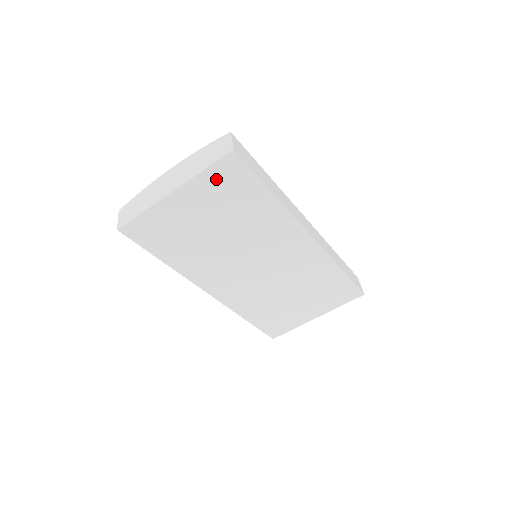
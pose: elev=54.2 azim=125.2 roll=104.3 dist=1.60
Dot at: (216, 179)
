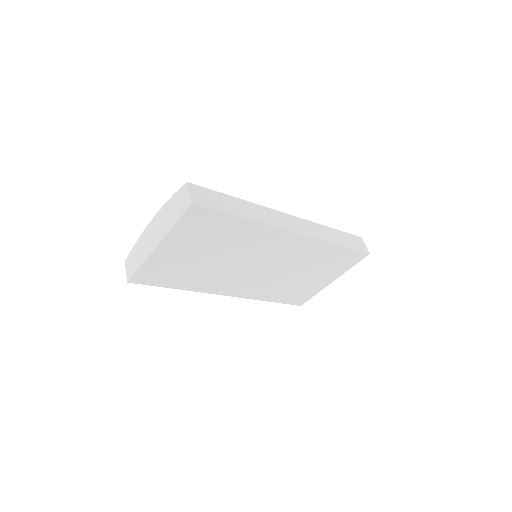
Dot at: (189, 226)
